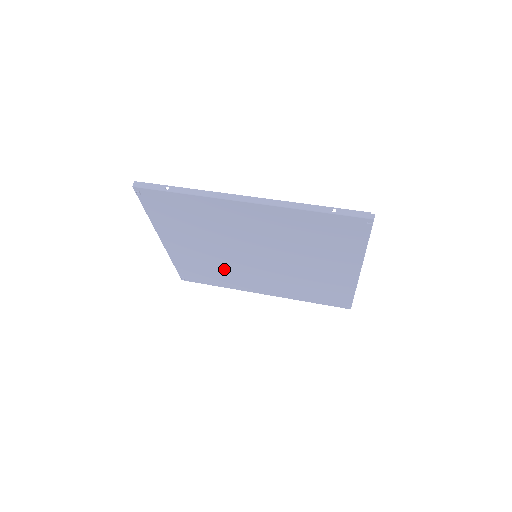
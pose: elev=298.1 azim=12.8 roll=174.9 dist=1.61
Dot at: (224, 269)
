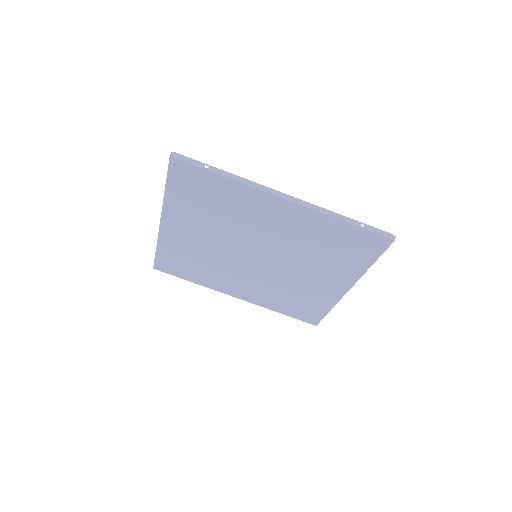
Dot at: (211, 264)
